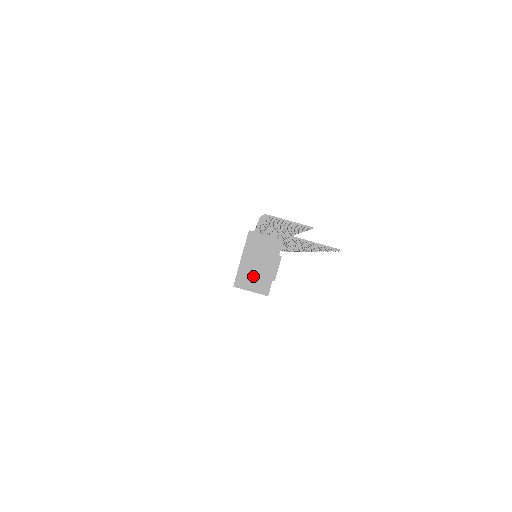
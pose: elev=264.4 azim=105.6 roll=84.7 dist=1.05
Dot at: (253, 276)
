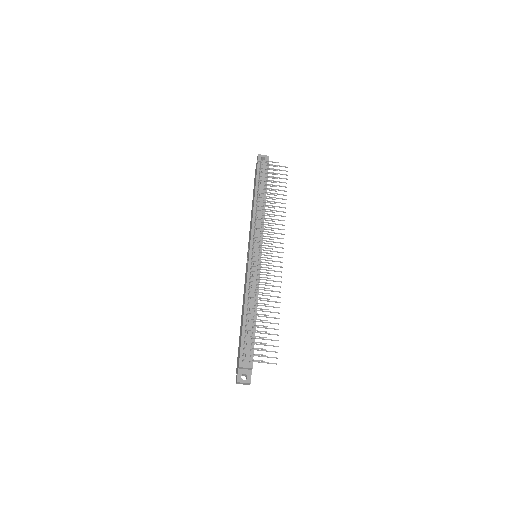
Dot at: occluded
